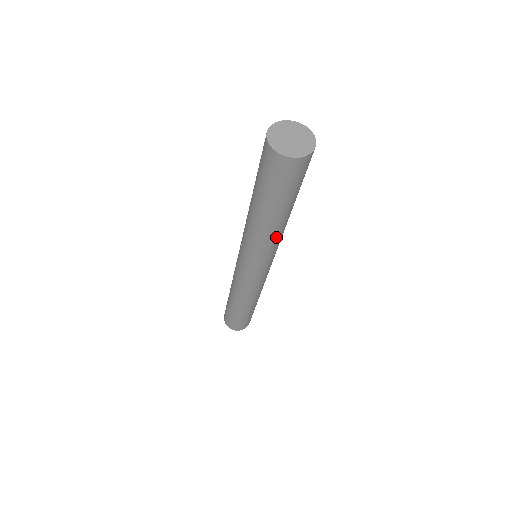
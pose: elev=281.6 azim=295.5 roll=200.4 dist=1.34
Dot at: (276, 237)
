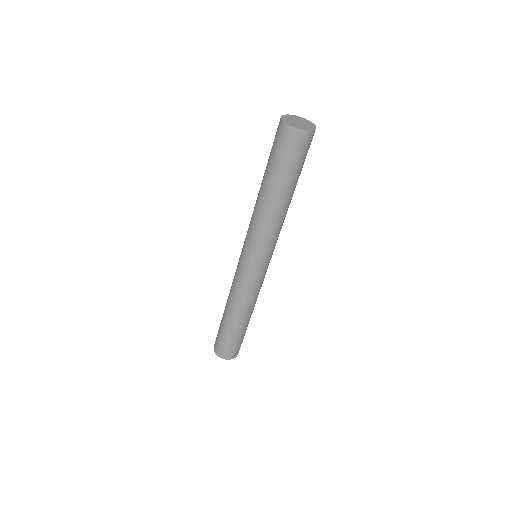
Dot at: (282, 221)
